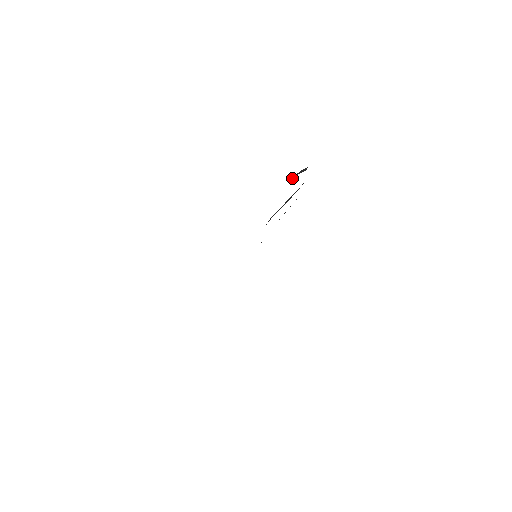
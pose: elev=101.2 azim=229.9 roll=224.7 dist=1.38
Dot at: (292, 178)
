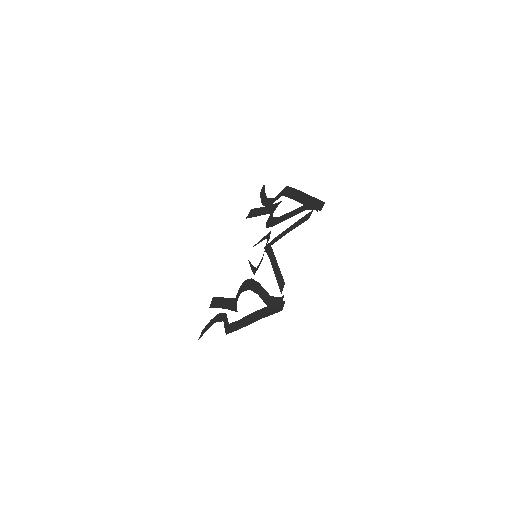
Dot at: (271, 253)
